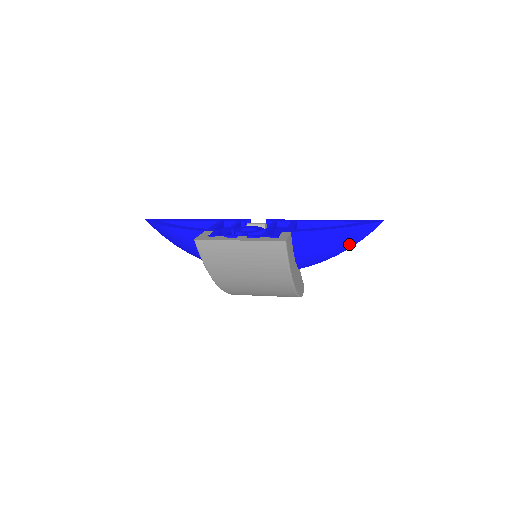
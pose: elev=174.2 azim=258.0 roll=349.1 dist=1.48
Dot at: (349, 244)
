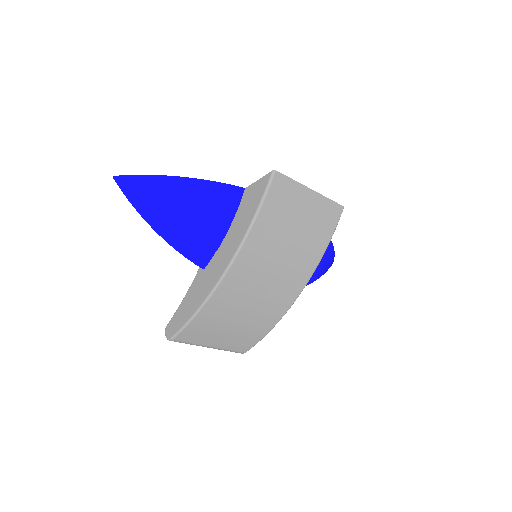
Dot at: (319, 273)
